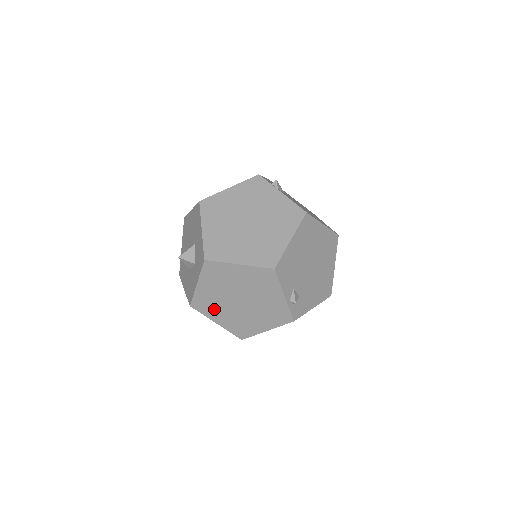
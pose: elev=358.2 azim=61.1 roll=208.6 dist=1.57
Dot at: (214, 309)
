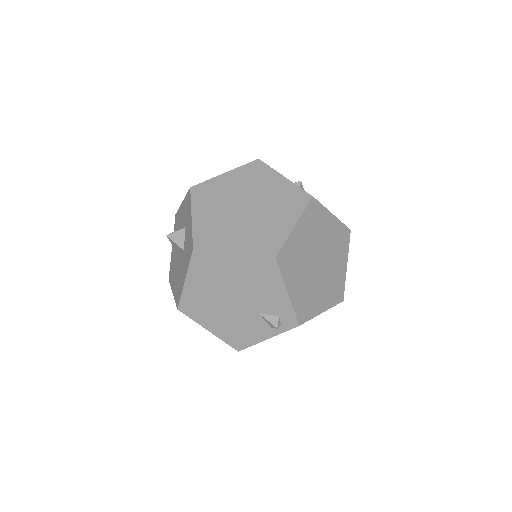
Dot at: (222, 236)
